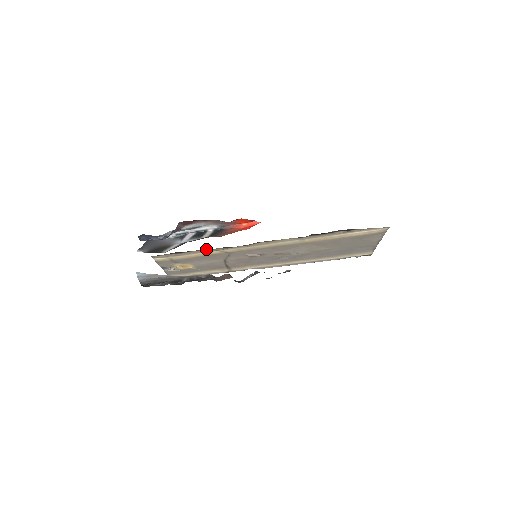
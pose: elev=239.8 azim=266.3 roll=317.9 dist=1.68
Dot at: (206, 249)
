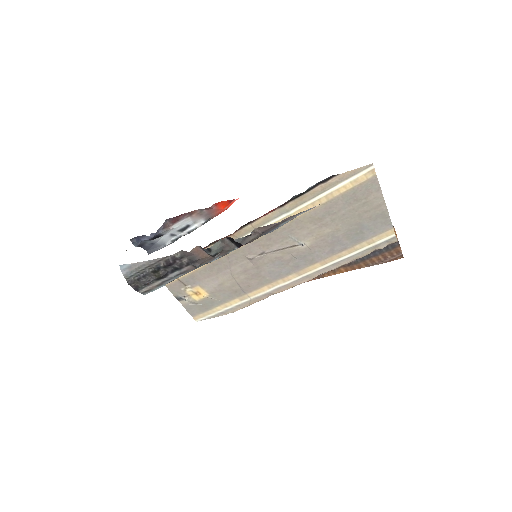
Dot at: occluded
